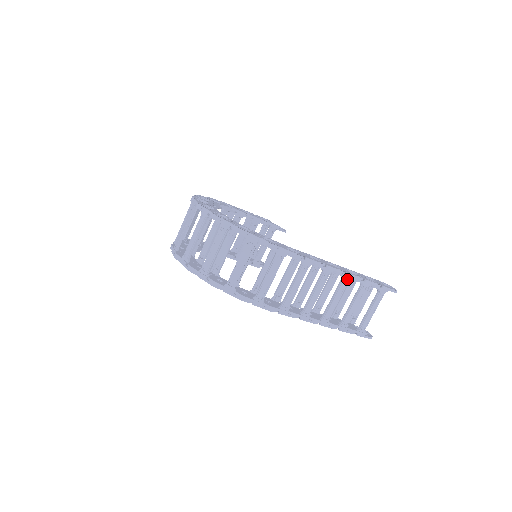
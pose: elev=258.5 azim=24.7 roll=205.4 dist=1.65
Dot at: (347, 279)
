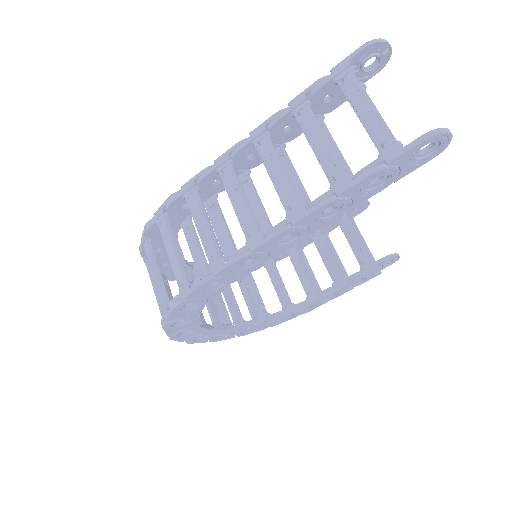
Dot at: (260, 138)
